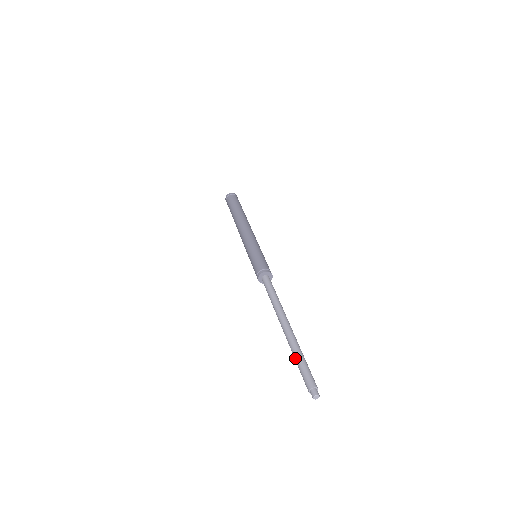
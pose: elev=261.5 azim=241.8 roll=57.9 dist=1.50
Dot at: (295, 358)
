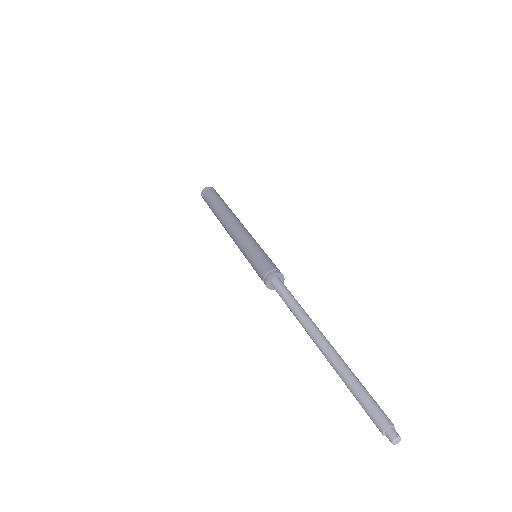
Dot at: occluded
